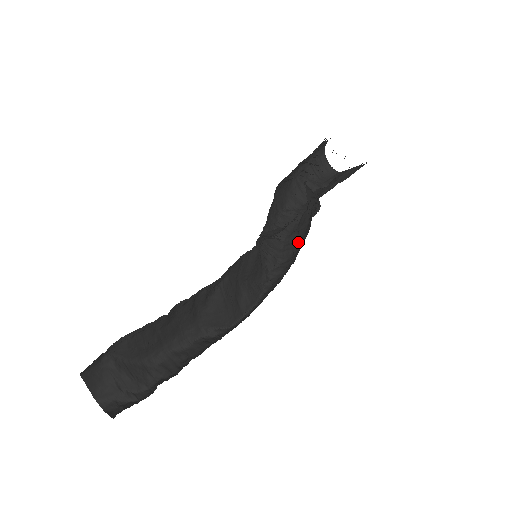
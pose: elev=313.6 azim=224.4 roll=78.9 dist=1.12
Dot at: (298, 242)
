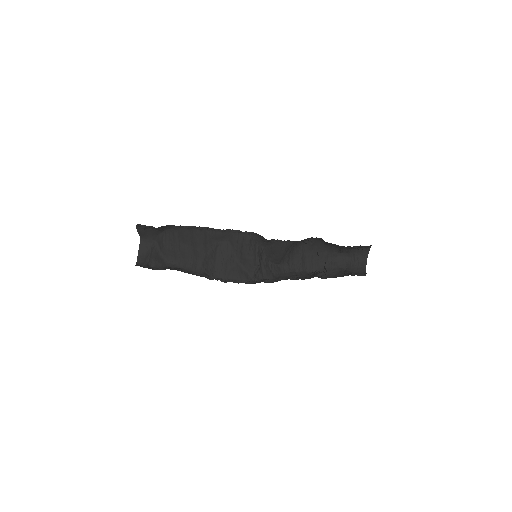
Dot at: occluded
